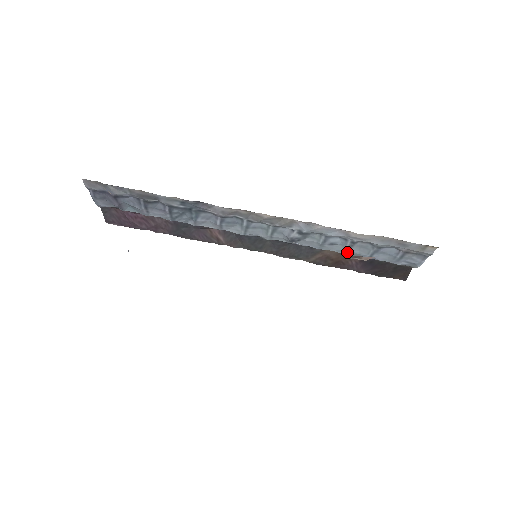
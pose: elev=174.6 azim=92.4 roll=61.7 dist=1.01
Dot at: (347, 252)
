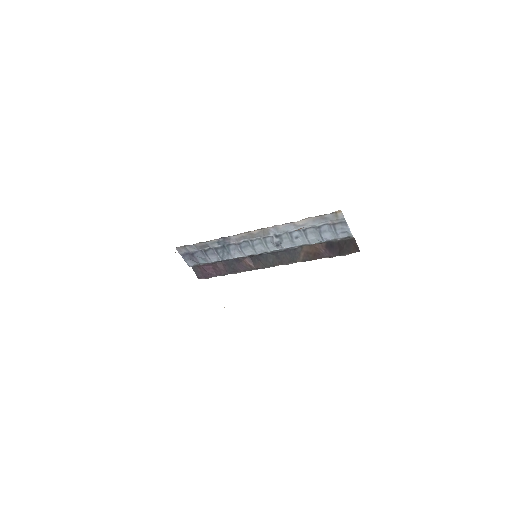
Dot at: (309, 241)
